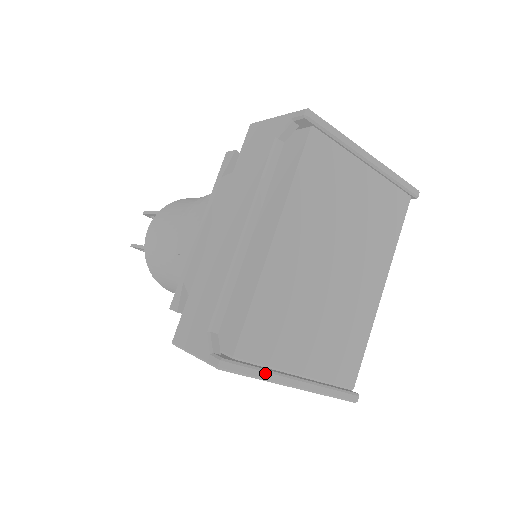
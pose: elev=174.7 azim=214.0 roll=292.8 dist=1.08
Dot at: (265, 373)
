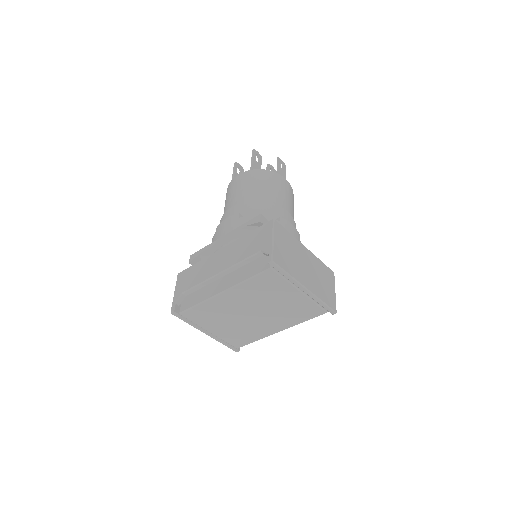
Dot at: (192, 324)
